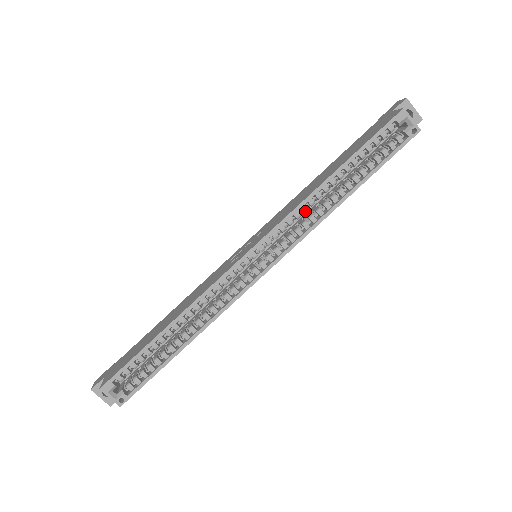
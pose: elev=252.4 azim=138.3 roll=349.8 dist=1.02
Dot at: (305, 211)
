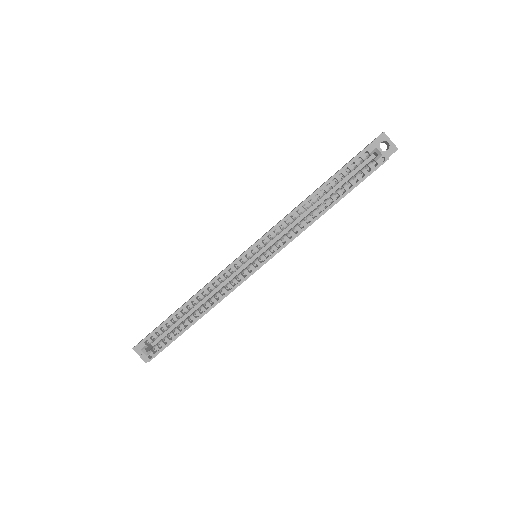
Dot at: (291, 222)
